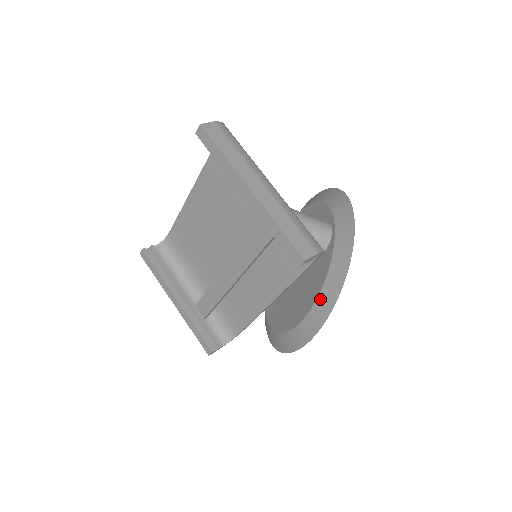
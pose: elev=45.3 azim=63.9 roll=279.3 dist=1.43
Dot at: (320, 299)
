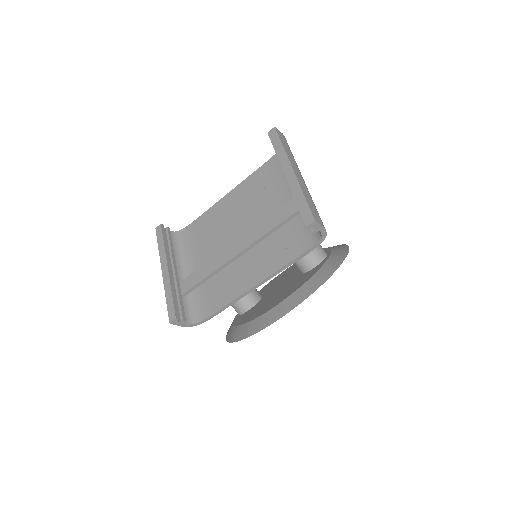
Dot at: (301, 289)
